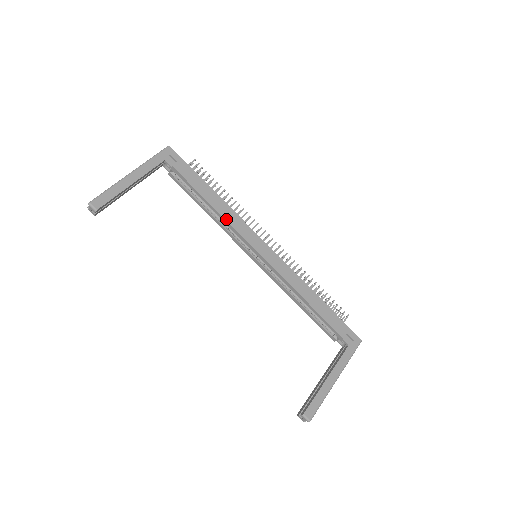
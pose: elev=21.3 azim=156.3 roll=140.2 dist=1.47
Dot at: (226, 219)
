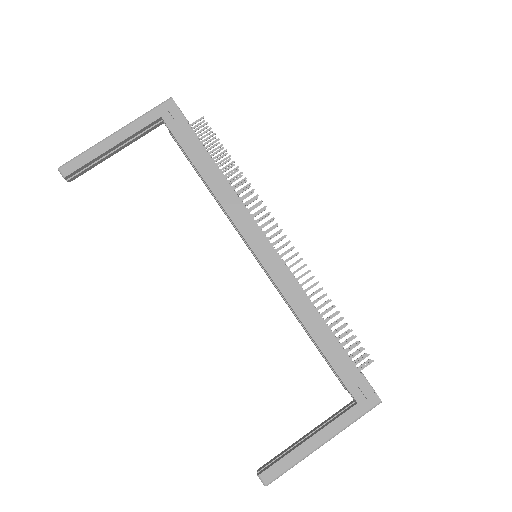
Dot at: (221, 203)
